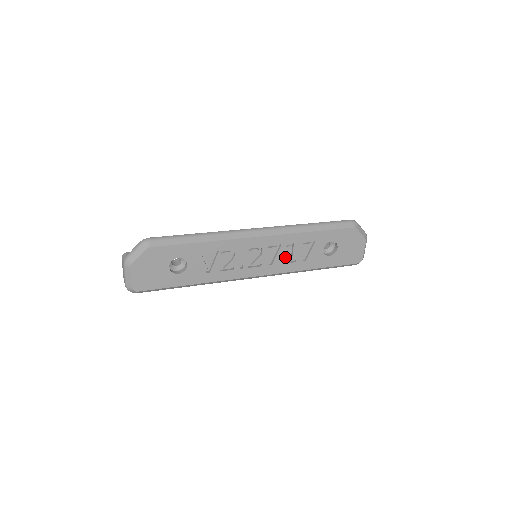
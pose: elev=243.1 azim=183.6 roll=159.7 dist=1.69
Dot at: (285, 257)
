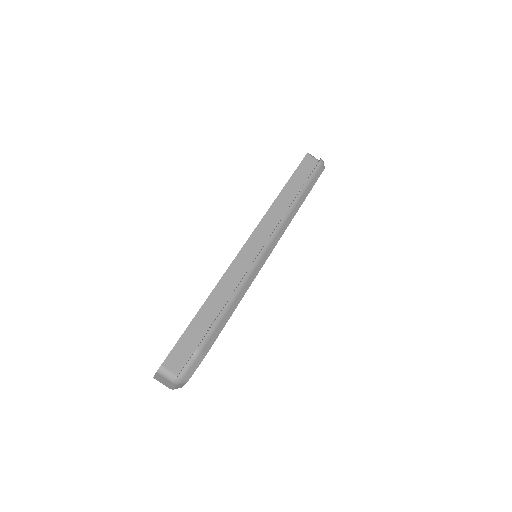
Dot at: occluded
